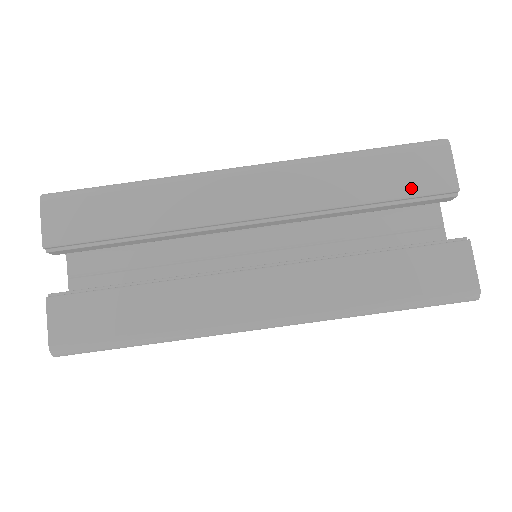
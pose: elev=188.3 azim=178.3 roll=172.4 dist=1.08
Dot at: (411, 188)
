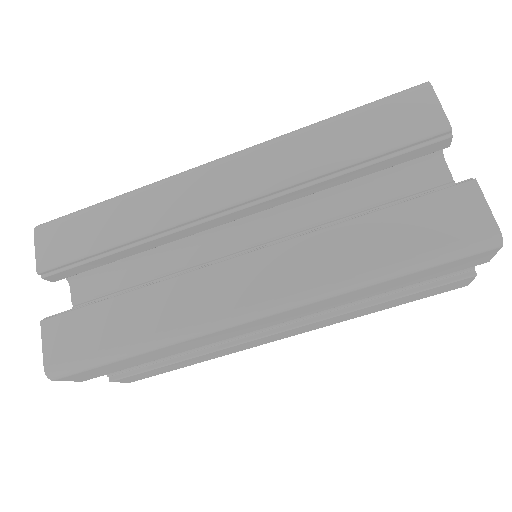
Dot at: (395, 139)
